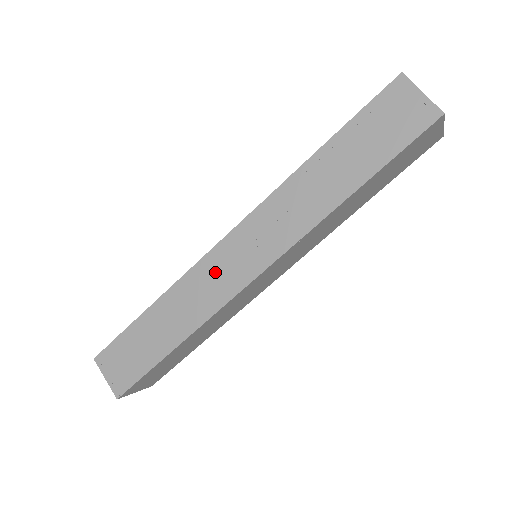
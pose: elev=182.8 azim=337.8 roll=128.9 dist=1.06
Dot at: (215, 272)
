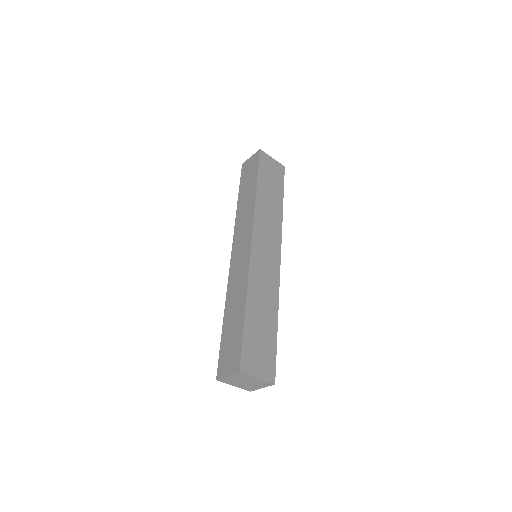
Dot at: (237, 267)
